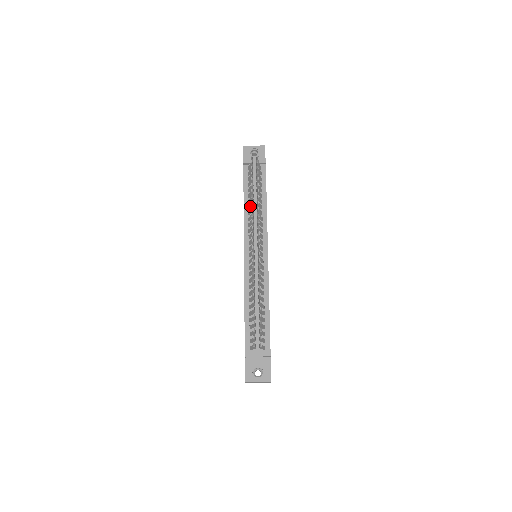
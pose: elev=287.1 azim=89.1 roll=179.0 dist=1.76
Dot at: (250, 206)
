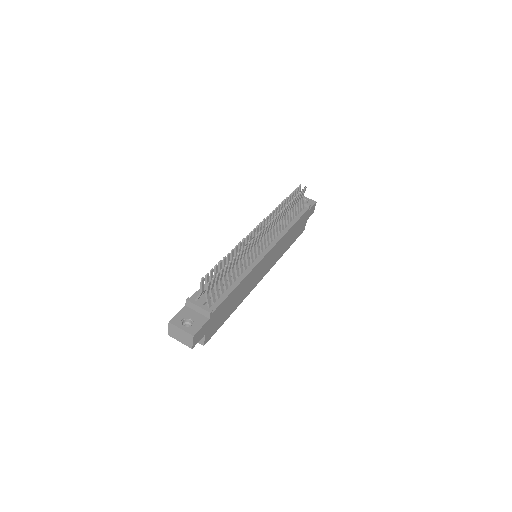
Dot at: occluded
